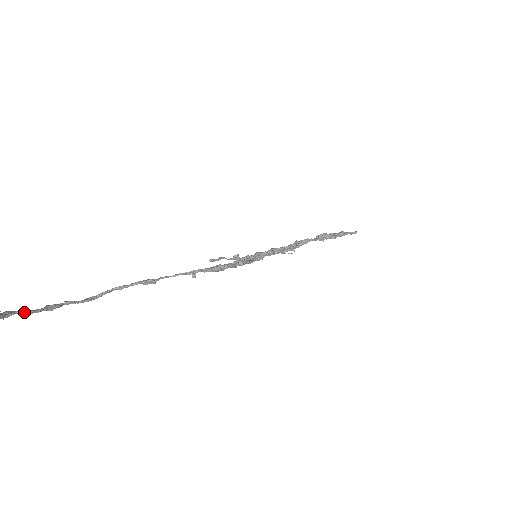
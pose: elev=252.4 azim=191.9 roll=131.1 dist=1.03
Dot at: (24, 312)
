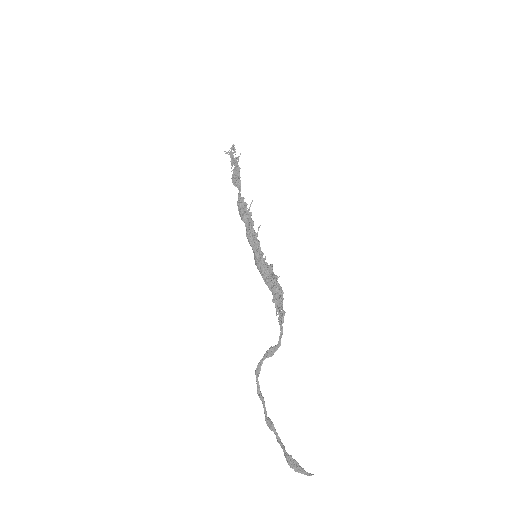
Dot at: (283, 446)
